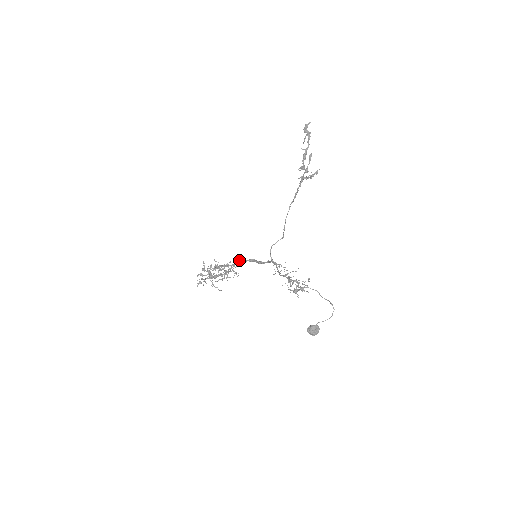
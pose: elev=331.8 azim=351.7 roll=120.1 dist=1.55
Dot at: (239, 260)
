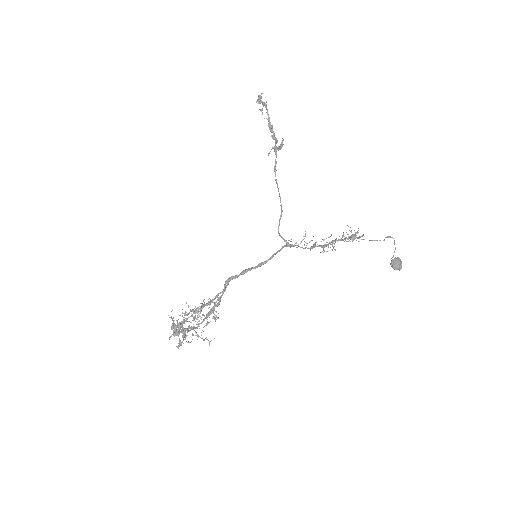
Dot at: (228, 280)
